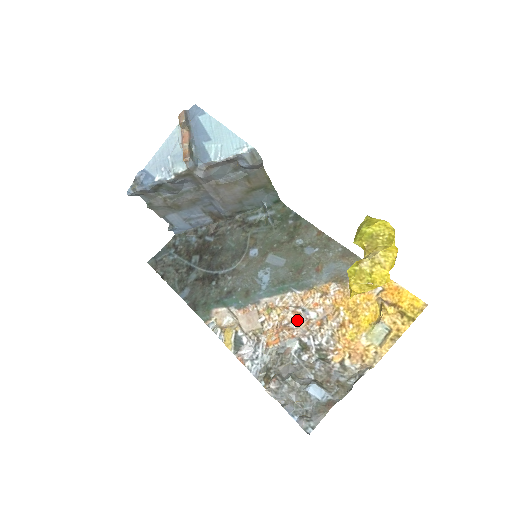
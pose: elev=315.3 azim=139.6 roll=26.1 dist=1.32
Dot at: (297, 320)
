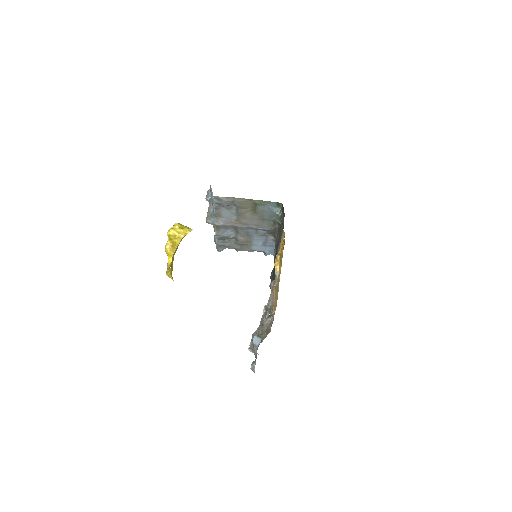
Dot at: occluded
